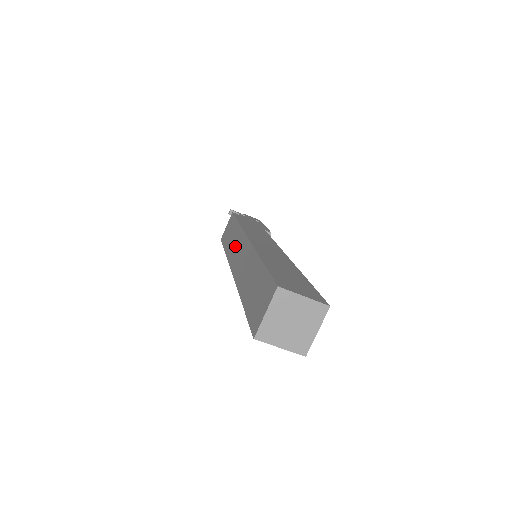
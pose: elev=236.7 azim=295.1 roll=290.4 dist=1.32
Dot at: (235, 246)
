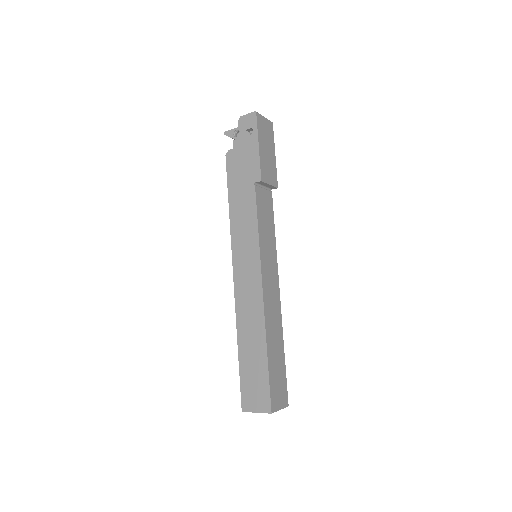
Dot at: occluded
